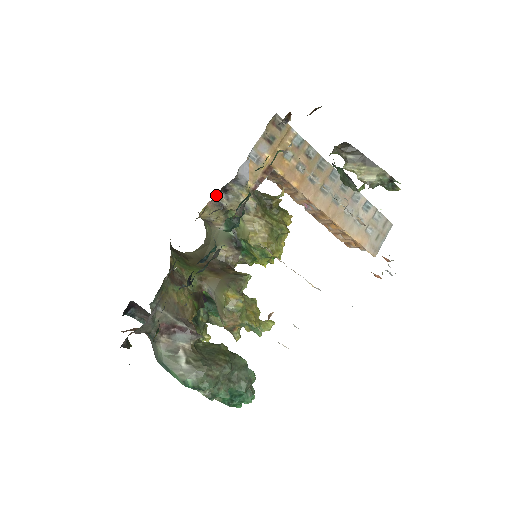
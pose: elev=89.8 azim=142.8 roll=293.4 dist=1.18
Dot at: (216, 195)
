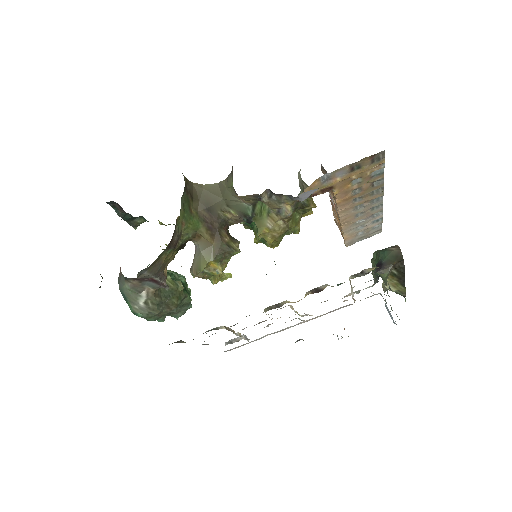
Dot at: (262, 193)
